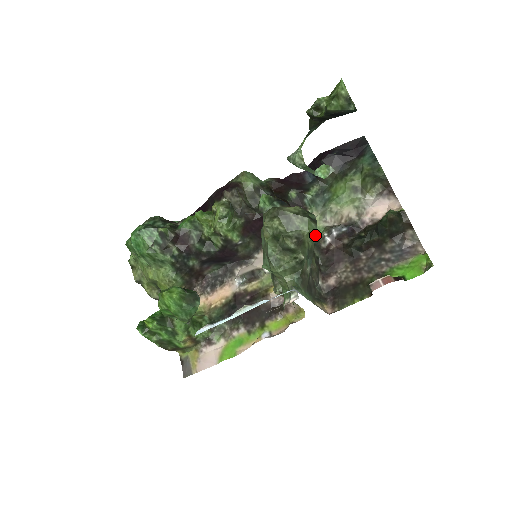
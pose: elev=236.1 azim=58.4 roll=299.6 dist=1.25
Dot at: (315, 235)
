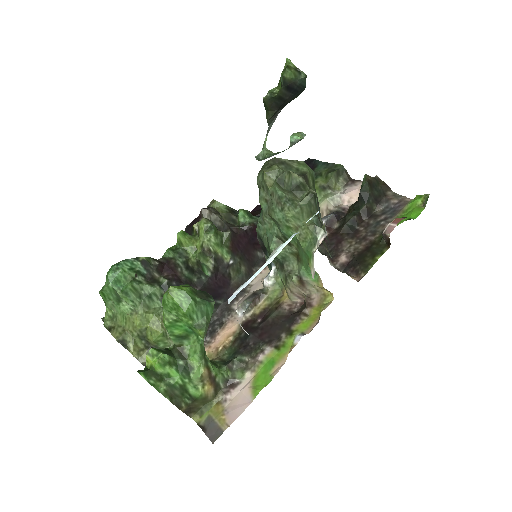
Dot at: occluded
